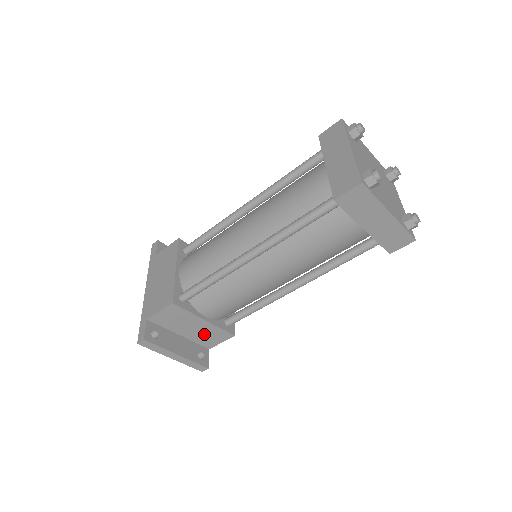
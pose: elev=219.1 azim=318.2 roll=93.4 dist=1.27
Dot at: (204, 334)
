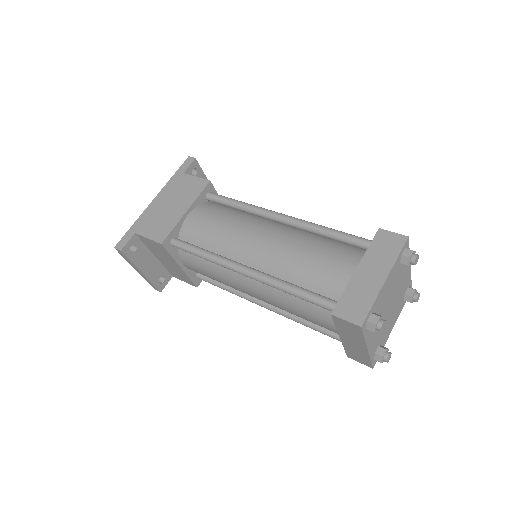
Dot at: (174, 270)
